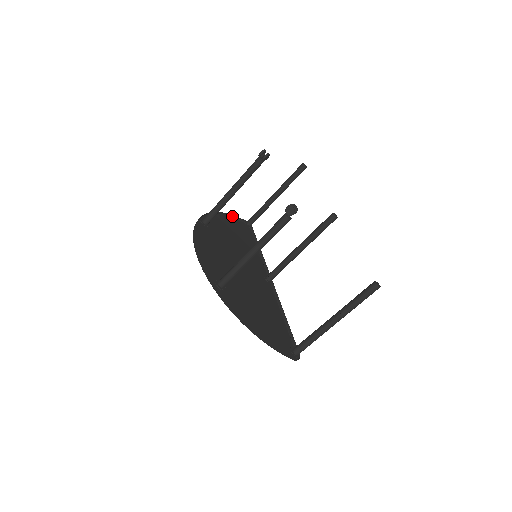
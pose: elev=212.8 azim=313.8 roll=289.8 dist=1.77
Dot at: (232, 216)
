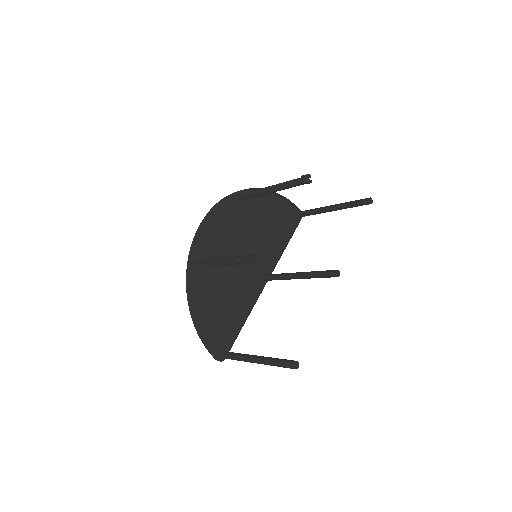
Dot at: (287, 199)
